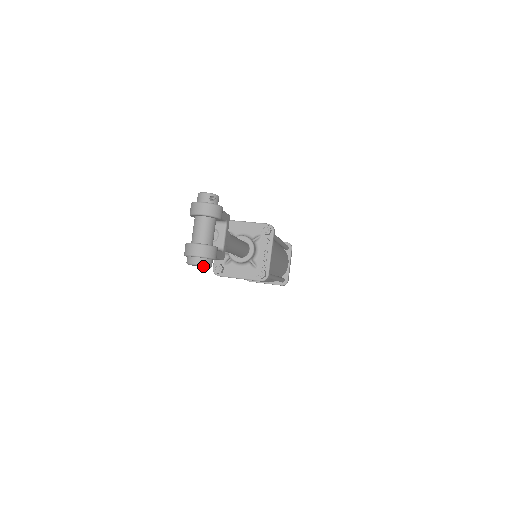
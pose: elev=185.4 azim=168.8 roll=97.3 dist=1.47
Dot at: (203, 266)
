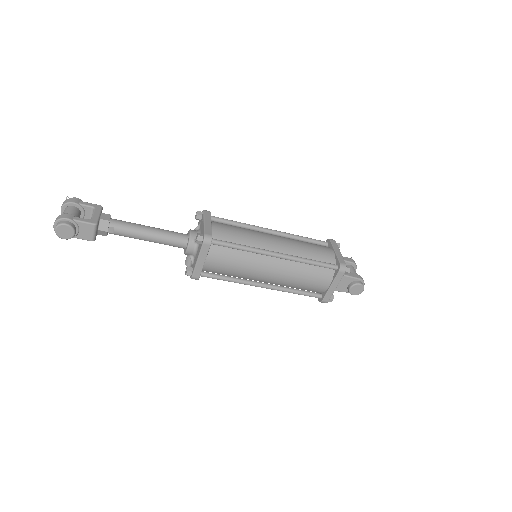
Dot at: (60, 227)
